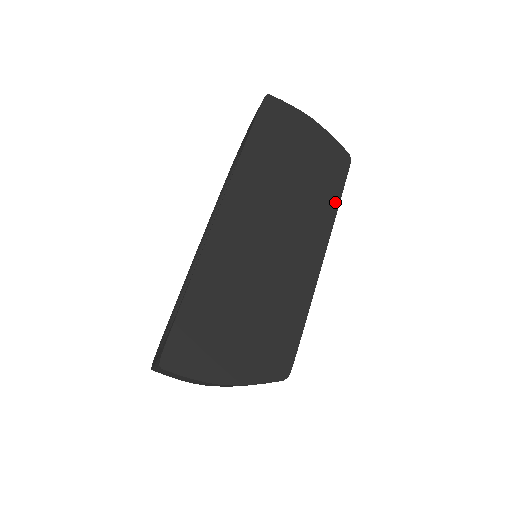
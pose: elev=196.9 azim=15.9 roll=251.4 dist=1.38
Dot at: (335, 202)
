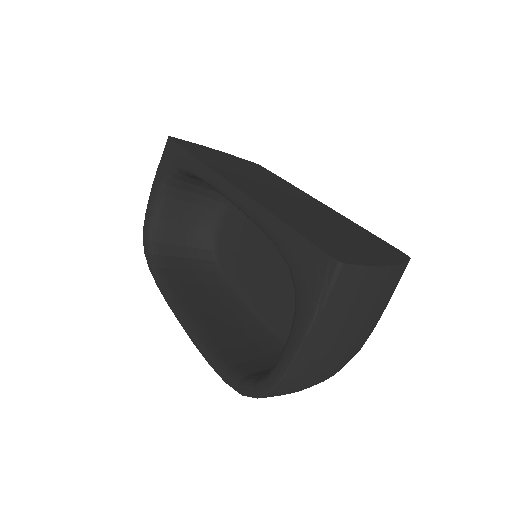
Dot at: (283, 180)
